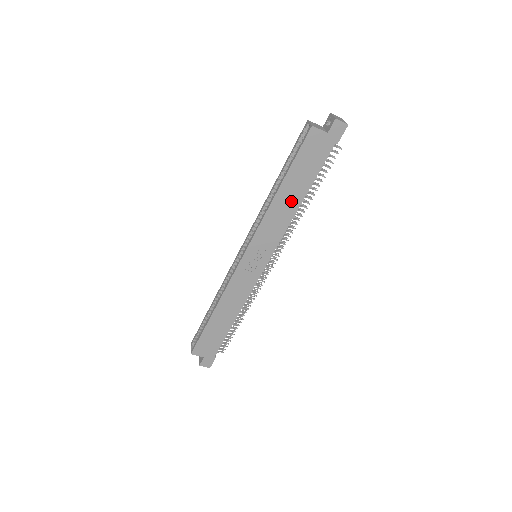
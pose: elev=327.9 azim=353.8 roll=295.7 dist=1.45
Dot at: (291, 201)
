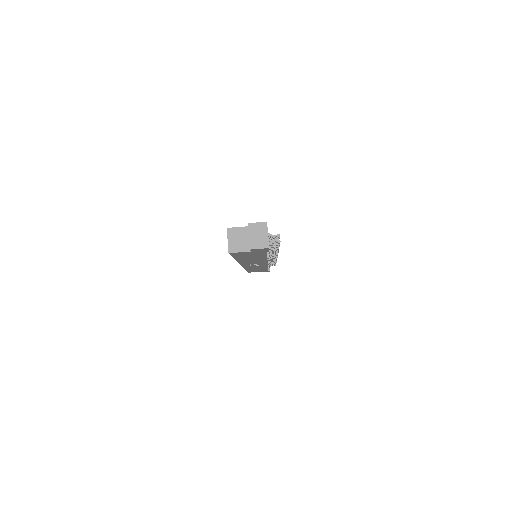
Dot at: (255, 259)
